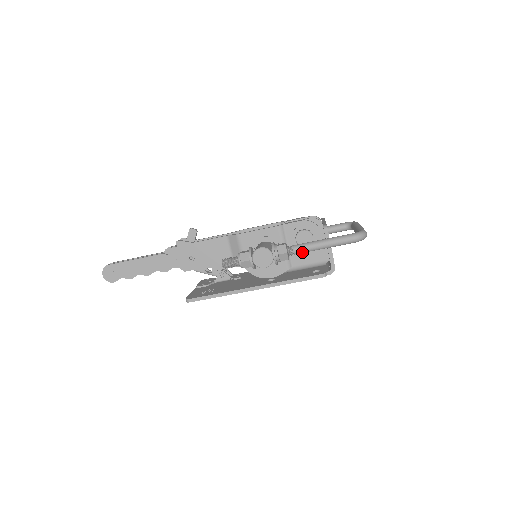
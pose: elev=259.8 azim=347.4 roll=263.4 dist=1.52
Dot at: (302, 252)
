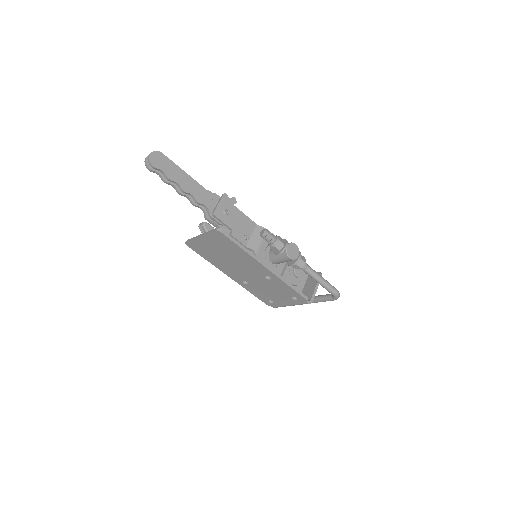
Dot at: (309, 272)
